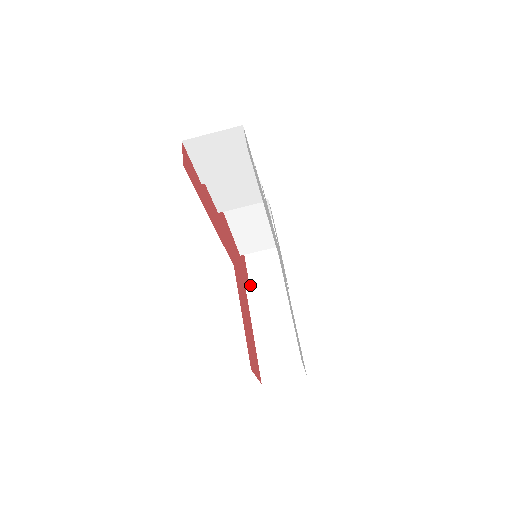
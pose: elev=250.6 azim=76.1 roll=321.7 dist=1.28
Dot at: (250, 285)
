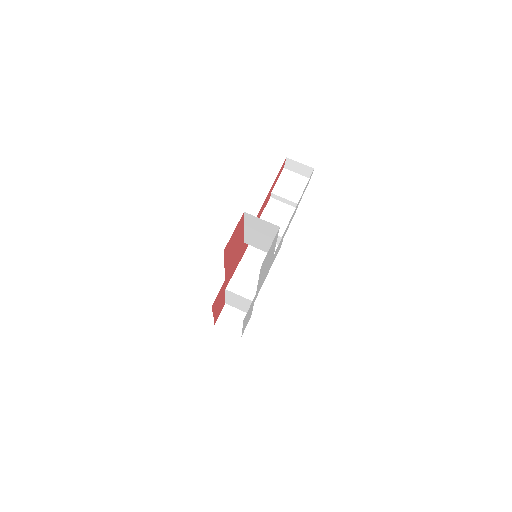
Dot at: occluded
